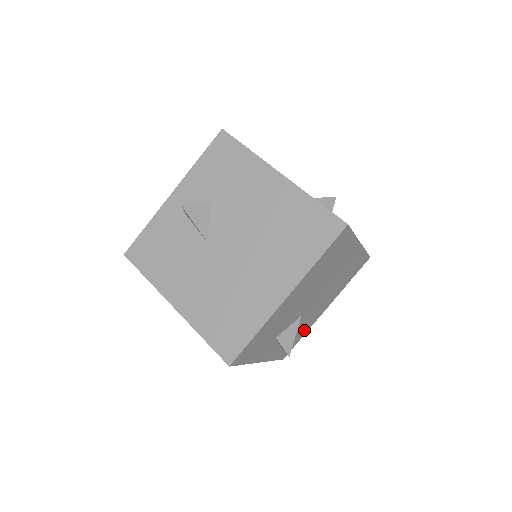
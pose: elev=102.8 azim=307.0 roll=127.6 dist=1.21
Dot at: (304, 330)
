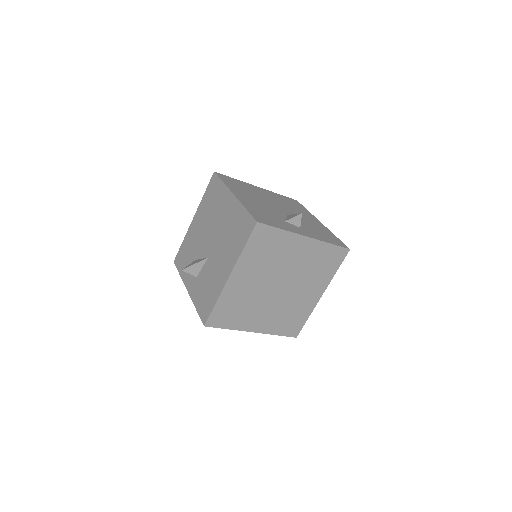
Dot at: (325, 231)
